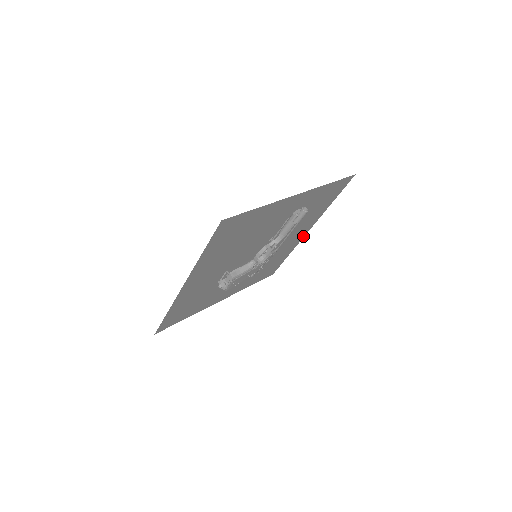
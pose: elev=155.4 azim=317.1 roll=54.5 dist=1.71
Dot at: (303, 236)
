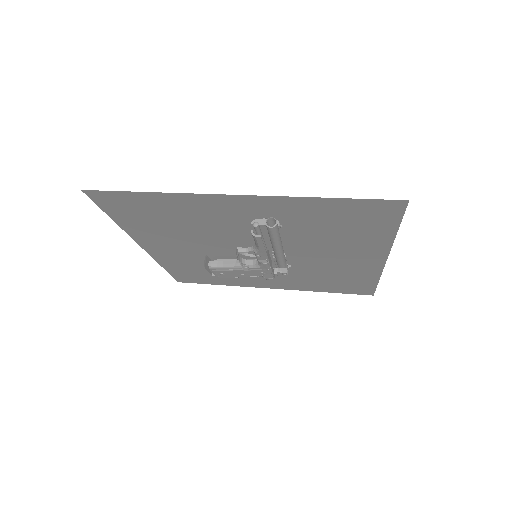
Dot at: (381, 264)
